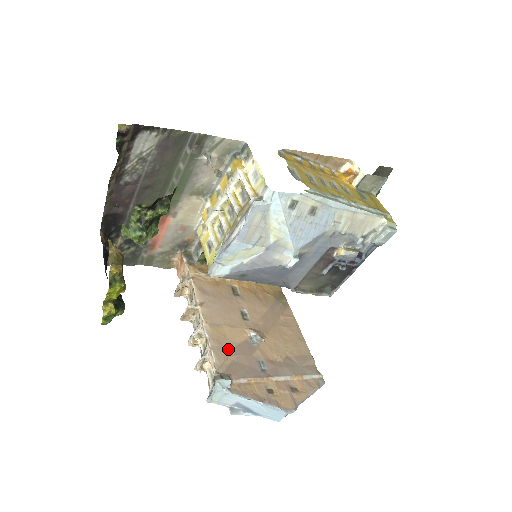
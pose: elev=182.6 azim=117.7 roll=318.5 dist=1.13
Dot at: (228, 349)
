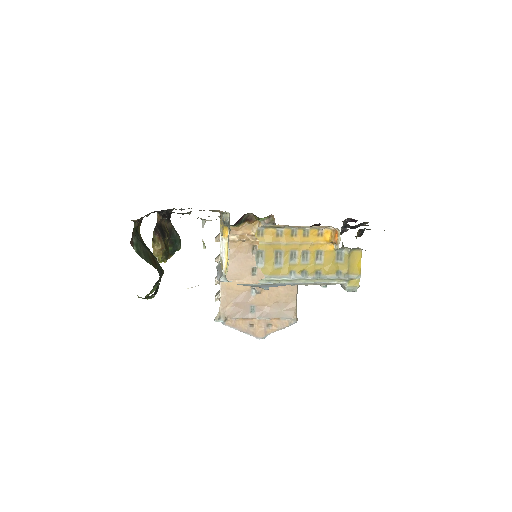
Dot at: (232, 297)
